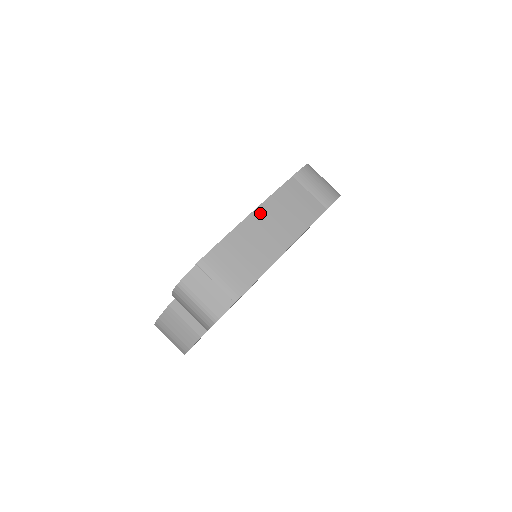
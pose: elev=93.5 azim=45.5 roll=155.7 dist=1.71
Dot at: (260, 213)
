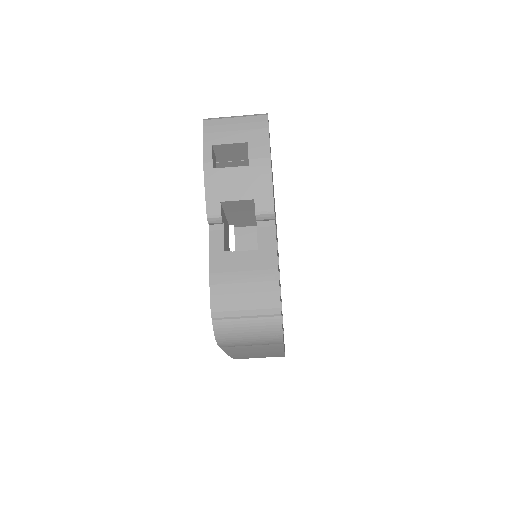
Dot at: occluded
